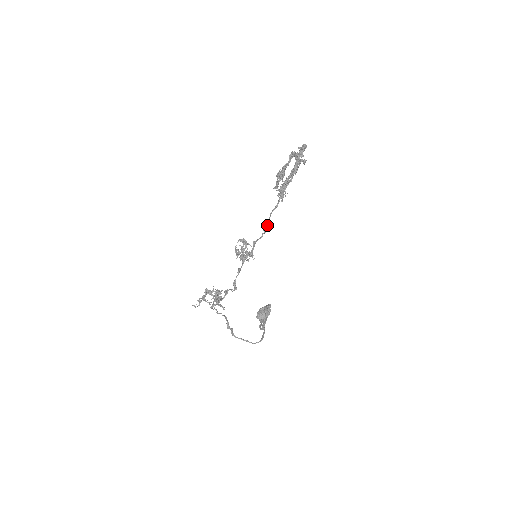
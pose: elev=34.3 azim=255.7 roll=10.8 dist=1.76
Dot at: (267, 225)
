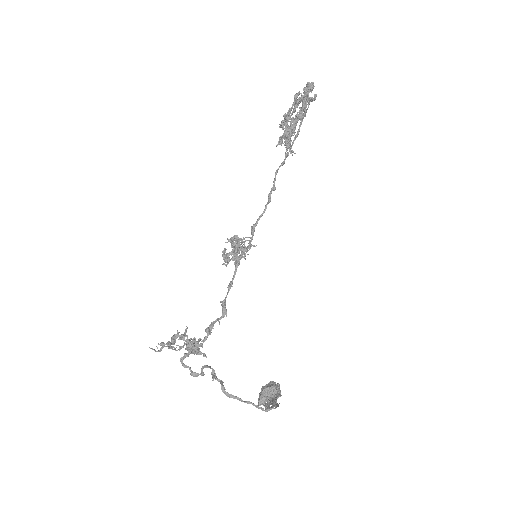
Dot at: (272, 189)
